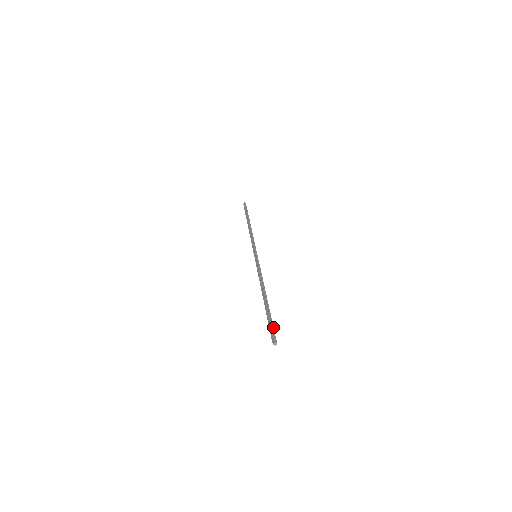
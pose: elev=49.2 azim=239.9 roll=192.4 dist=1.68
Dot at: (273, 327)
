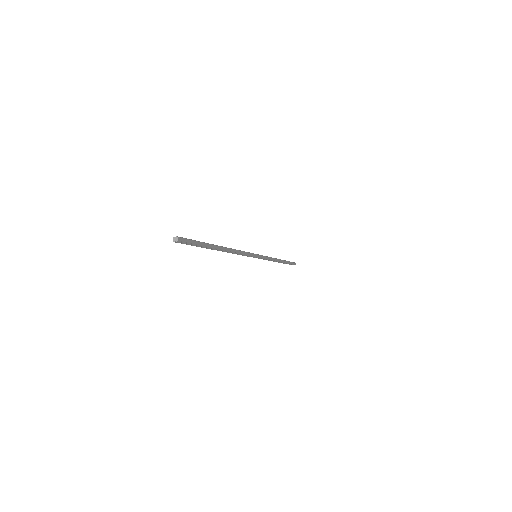
Dot at: (192, 240)
